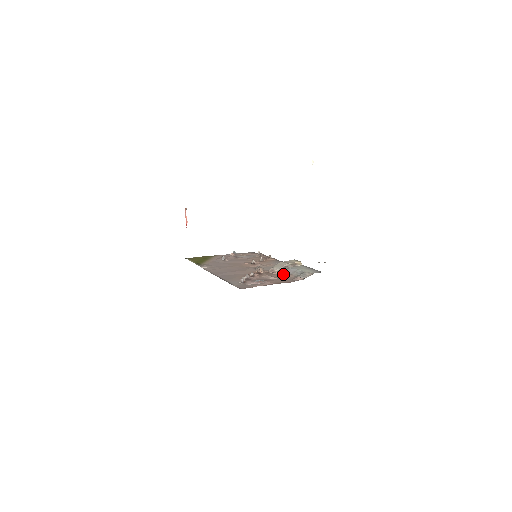
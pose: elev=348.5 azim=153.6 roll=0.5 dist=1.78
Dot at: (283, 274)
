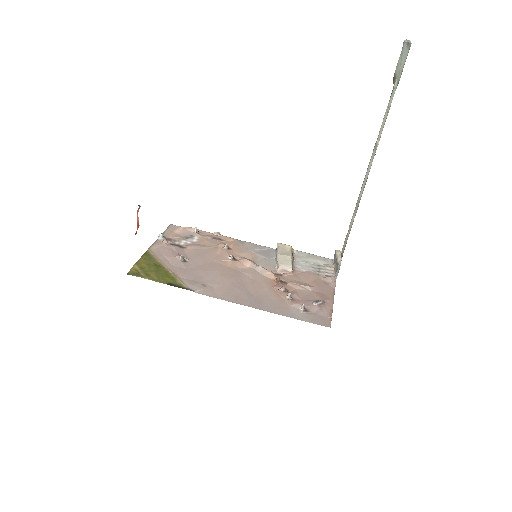
Dot at: (302, 274)
